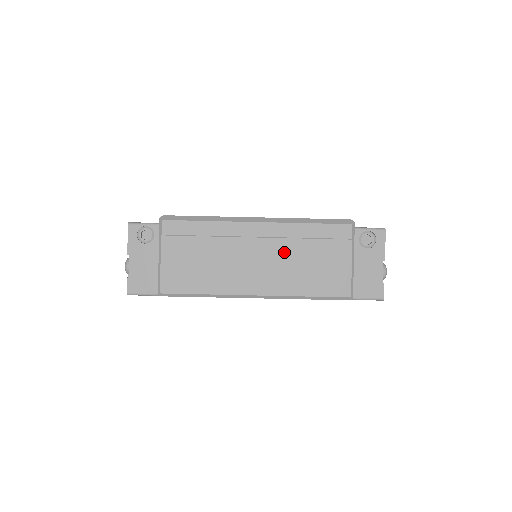
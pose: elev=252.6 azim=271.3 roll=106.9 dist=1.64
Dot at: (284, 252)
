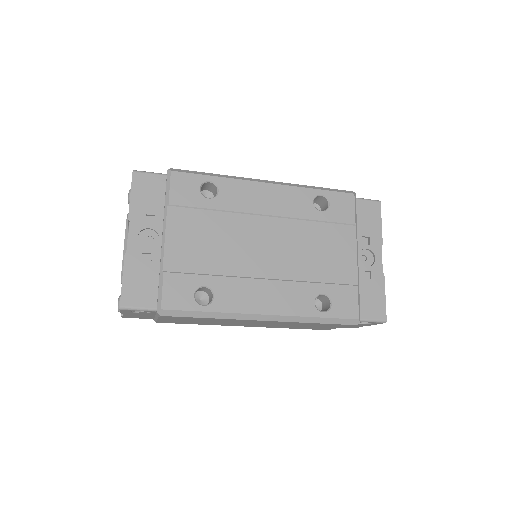
Dot at: (282, 324)
